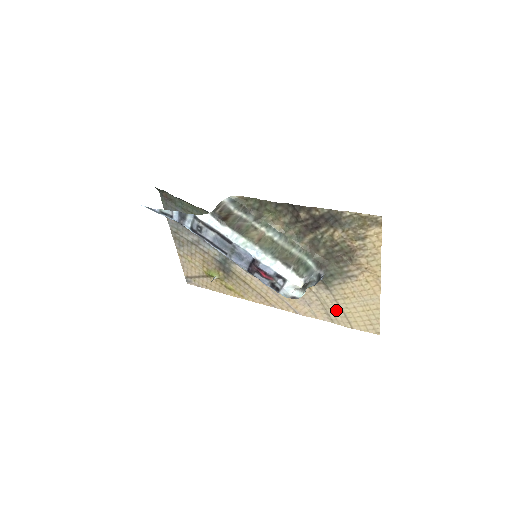
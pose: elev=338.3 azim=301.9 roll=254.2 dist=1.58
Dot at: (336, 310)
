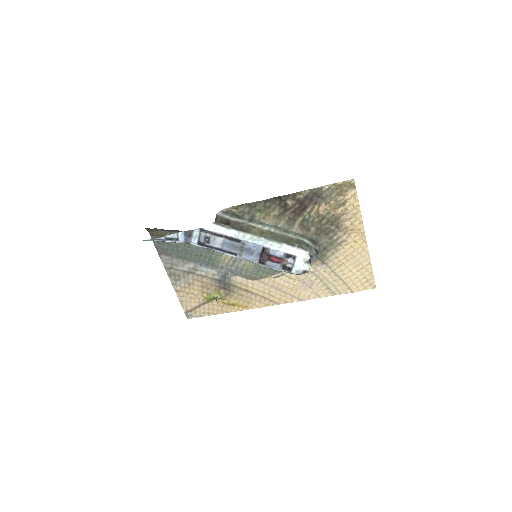
Dot at: (335, 281)
